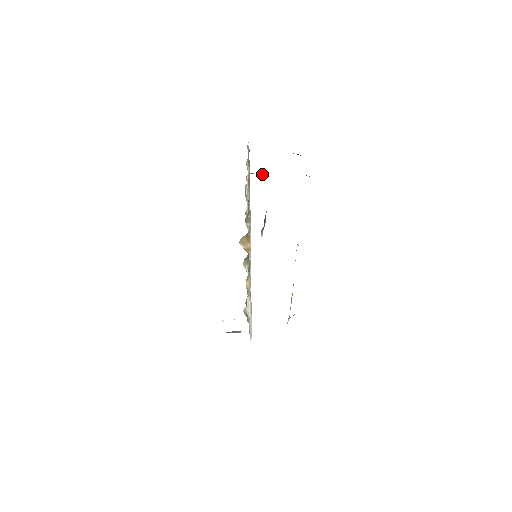
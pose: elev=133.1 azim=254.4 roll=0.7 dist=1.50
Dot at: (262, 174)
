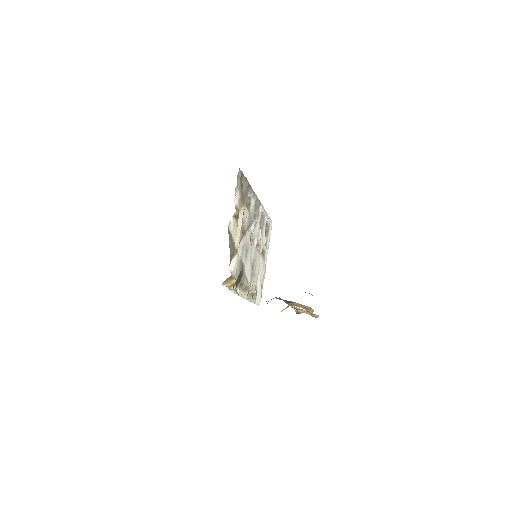
Dot at: occluded
